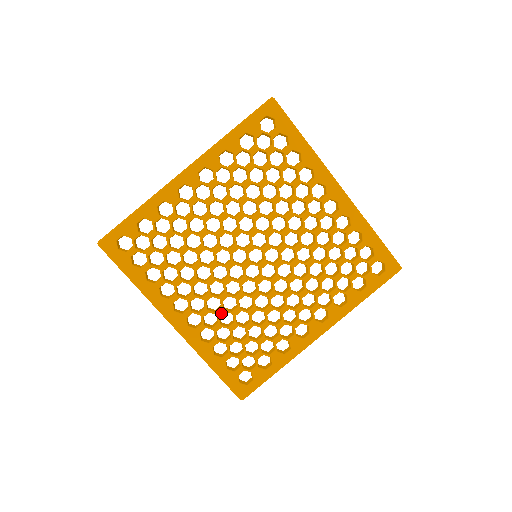
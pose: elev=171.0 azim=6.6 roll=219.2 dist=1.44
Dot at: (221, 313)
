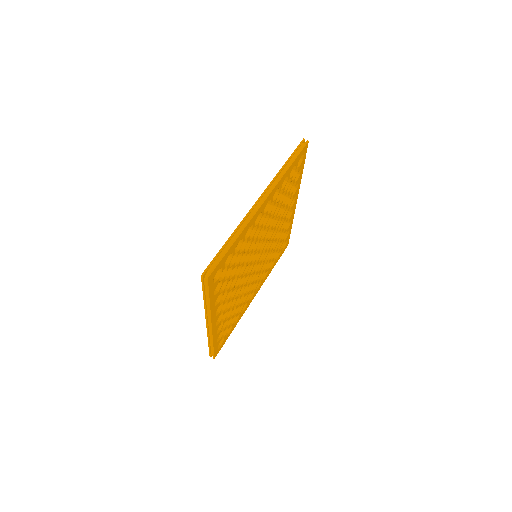
Dot at: (263, 271)
